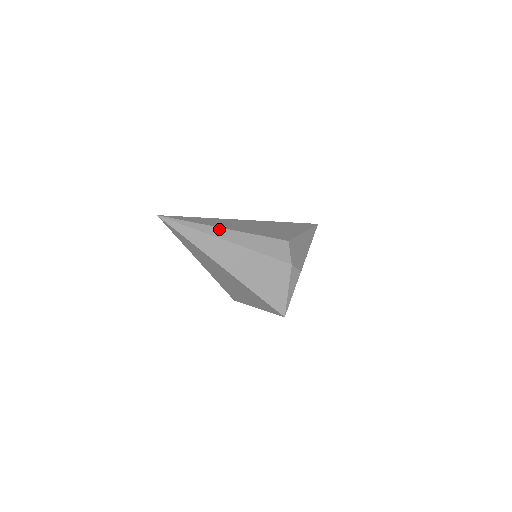
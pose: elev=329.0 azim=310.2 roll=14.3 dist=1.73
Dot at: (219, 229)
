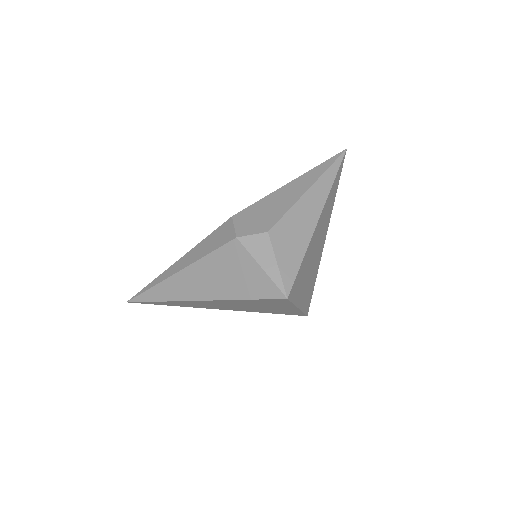
Dot at: (168, 270)
